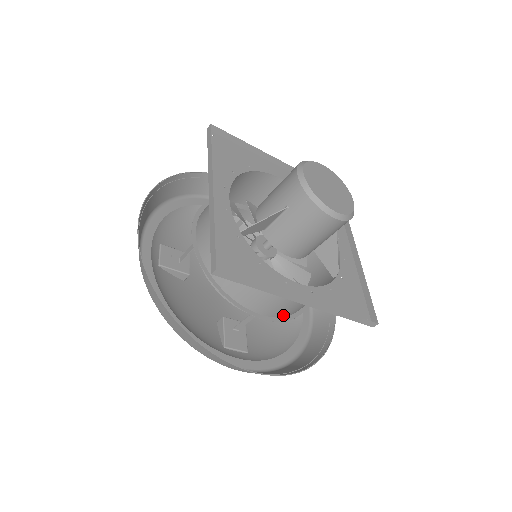
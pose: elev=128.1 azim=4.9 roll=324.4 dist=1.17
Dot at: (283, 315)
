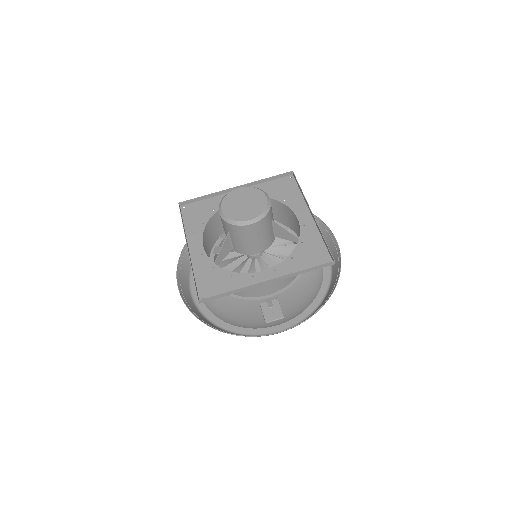
Dot at: (283, 286)
